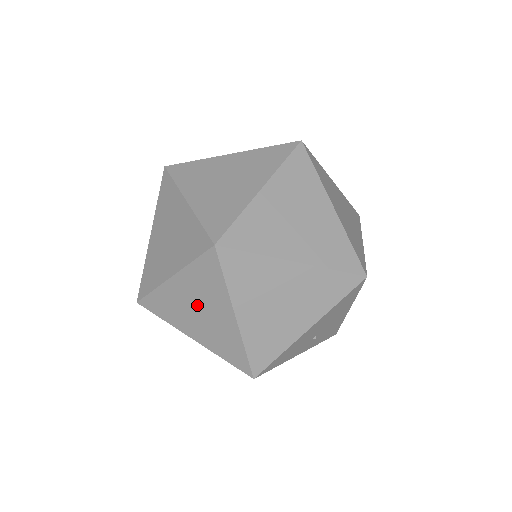
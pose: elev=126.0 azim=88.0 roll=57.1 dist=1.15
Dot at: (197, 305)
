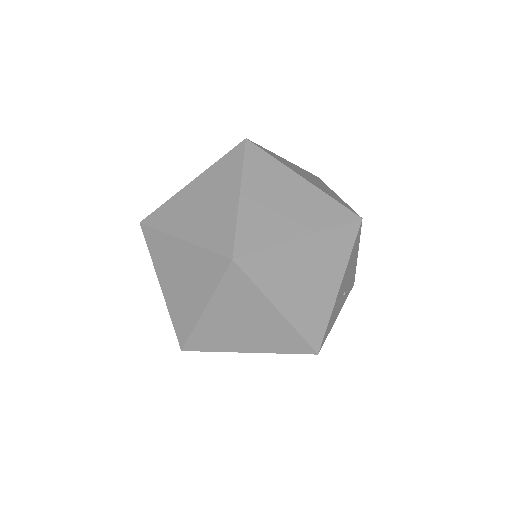
Dot at: (239, 320)
